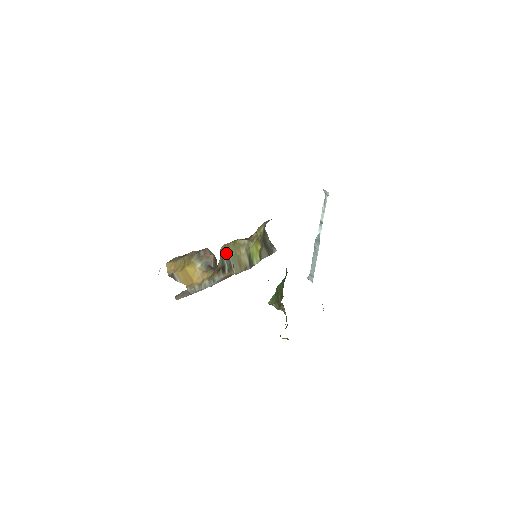
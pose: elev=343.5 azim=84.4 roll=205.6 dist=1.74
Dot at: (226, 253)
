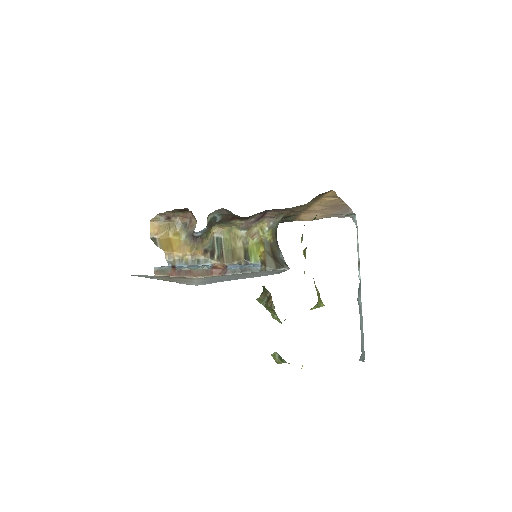
Dot at: (219, 240)
